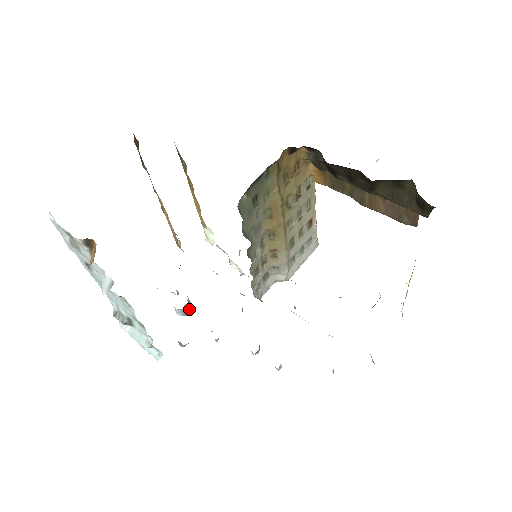
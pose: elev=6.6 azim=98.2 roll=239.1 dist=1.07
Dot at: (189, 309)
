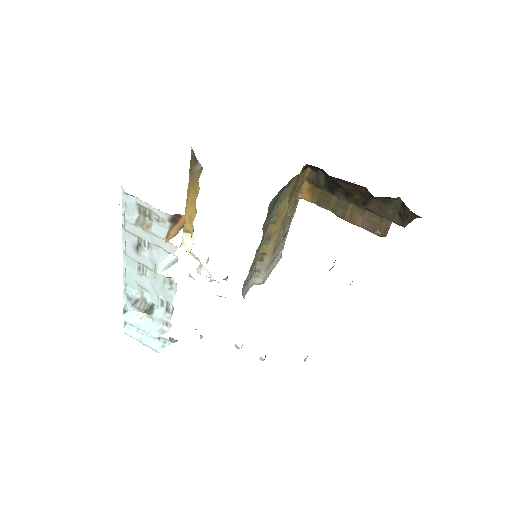
Dot at: occluded
